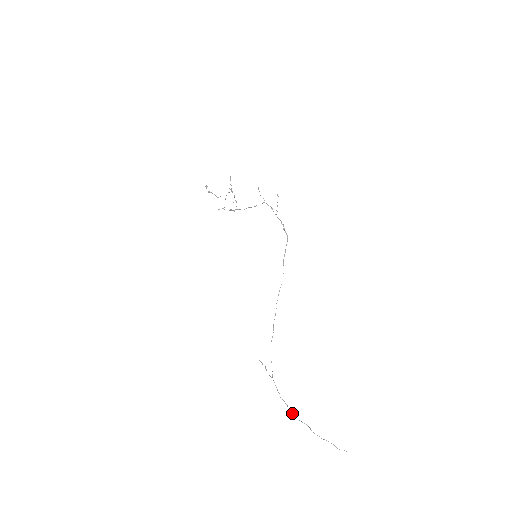
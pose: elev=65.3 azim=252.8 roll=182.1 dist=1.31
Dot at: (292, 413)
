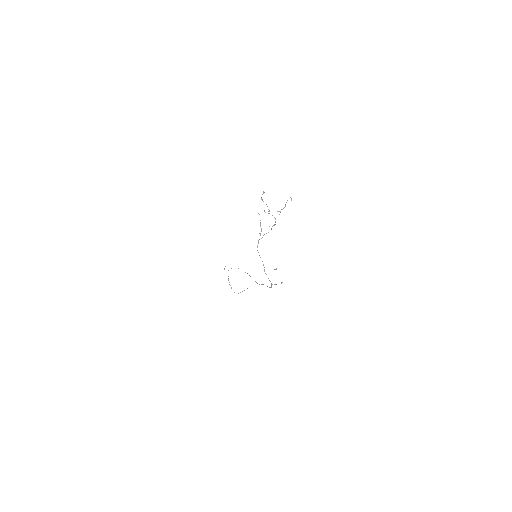
Dot at: (228, 280)
